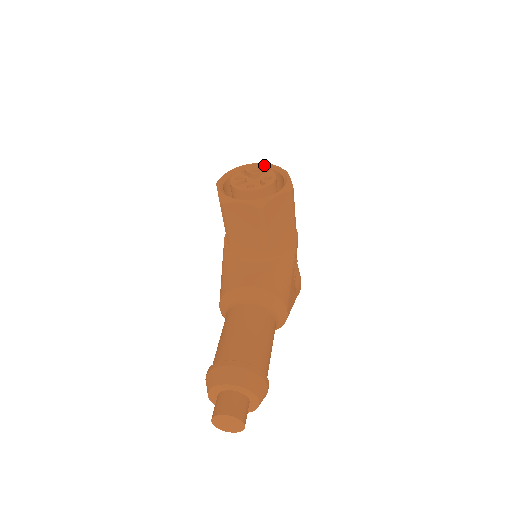
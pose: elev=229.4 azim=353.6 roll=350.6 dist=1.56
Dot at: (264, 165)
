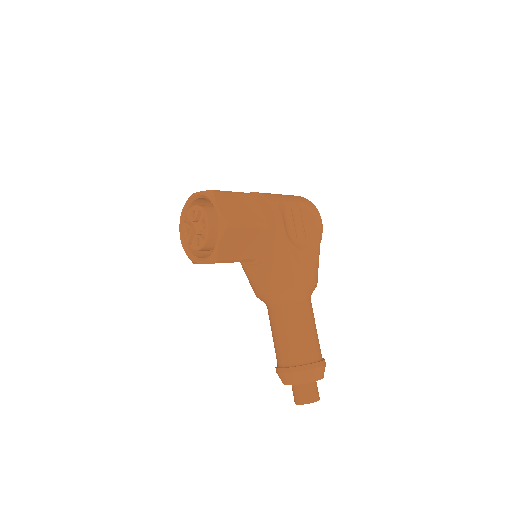
Dot at: (197, 196)
